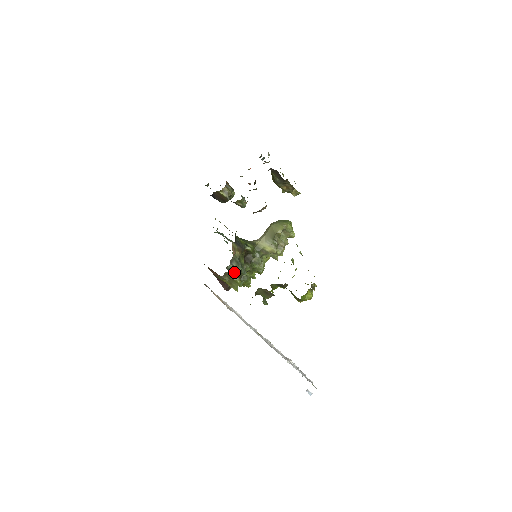
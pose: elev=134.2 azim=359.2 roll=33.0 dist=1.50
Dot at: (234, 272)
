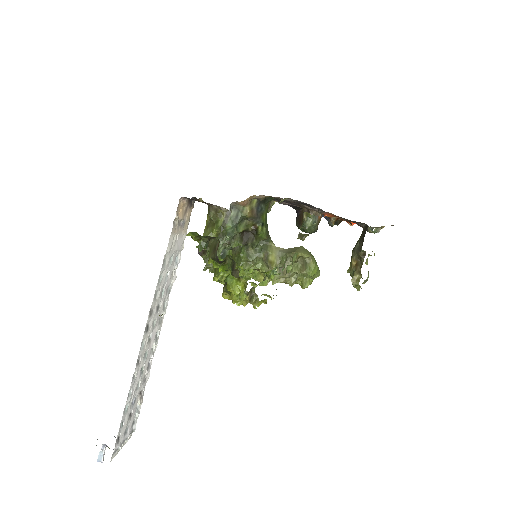
Dot at: (223, 219)
